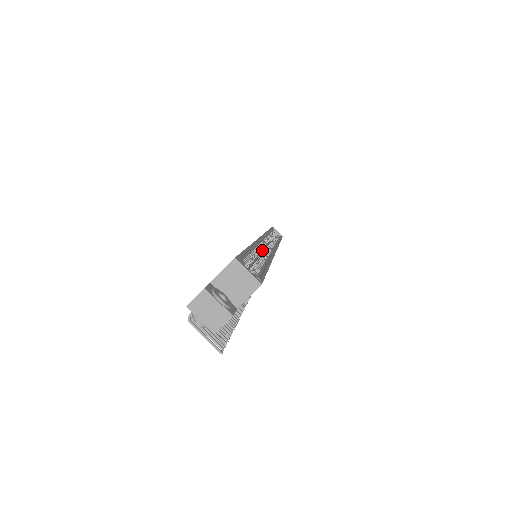
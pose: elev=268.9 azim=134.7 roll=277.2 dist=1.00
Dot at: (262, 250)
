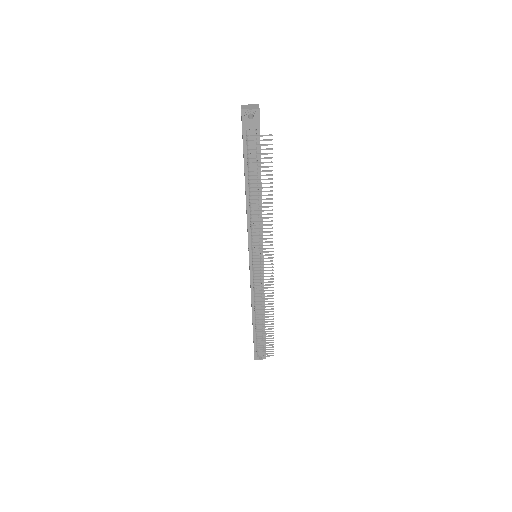
Dot at: occluded
